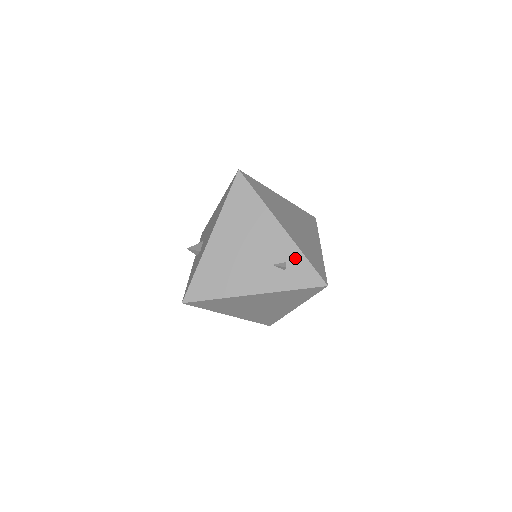
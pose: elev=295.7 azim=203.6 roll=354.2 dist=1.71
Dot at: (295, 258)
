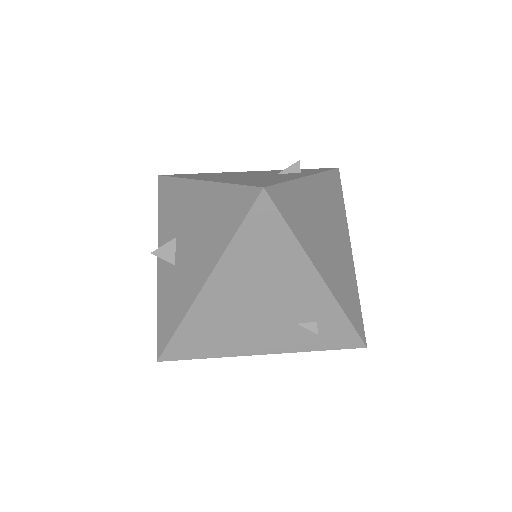
Dot at: (331, 317)
